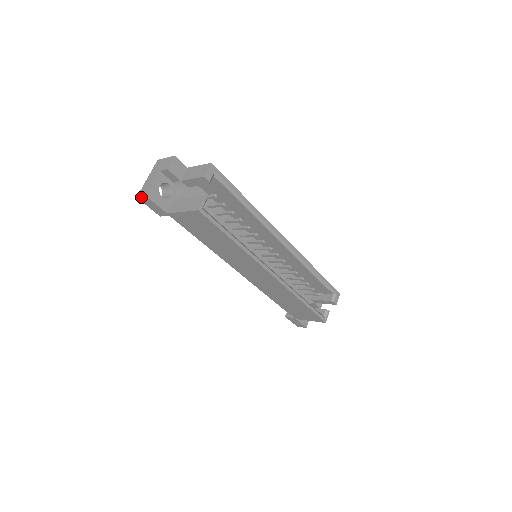
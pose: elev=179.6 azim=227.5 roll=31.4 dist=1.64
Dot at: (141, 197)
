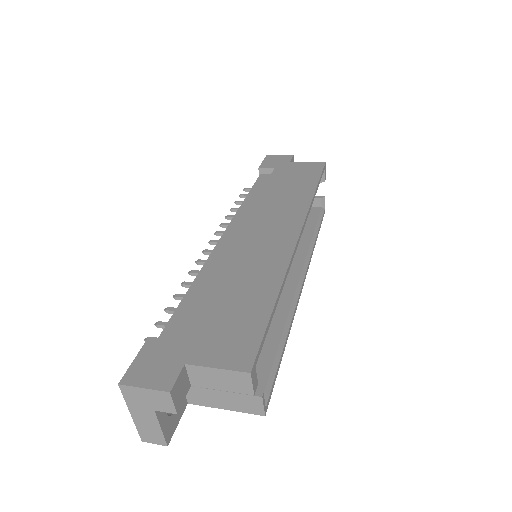
Dot at: (153, 442)
